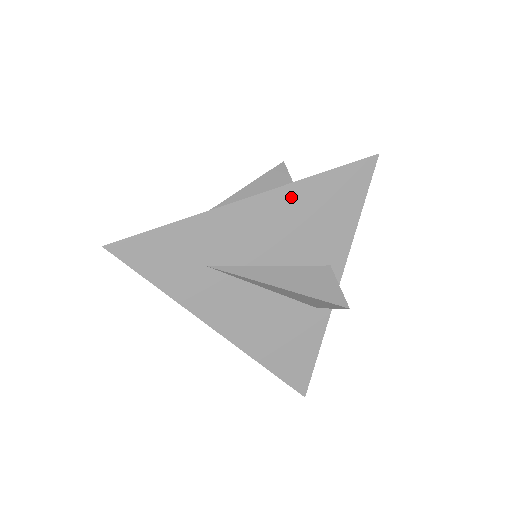
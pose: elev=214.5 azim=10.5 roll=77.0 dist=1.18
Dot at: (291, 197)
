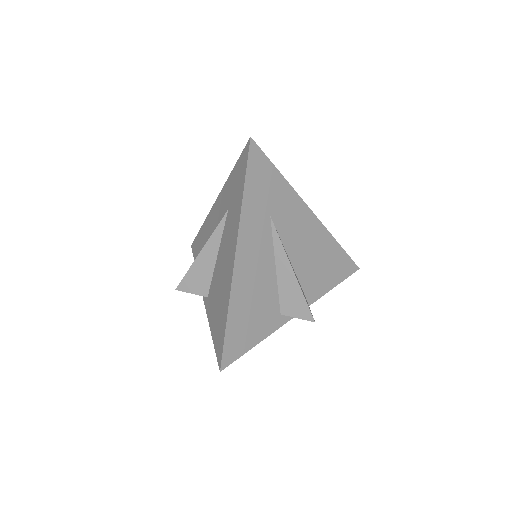
Dot at: (324, 238)
